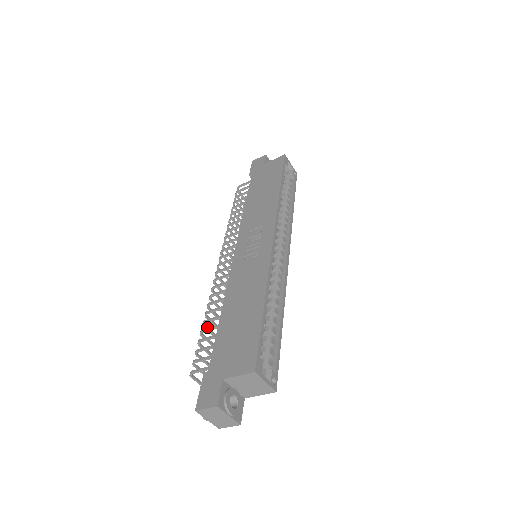
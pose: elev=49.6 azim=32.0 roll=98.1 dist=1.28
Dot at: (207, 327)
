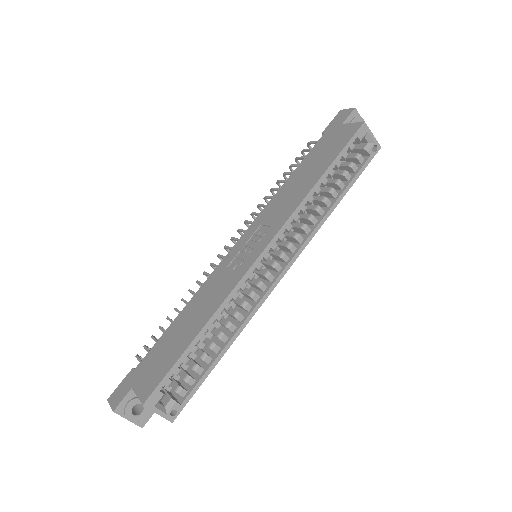
Dot at: occluded
